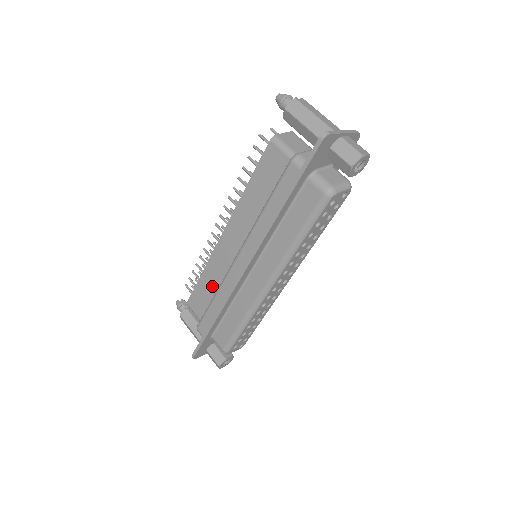
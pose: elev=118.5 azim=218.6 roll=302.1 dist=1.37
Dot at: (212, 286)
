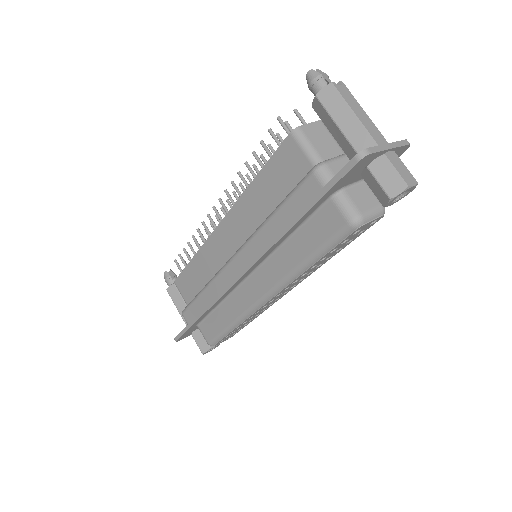
Dot at: (202, 275)
